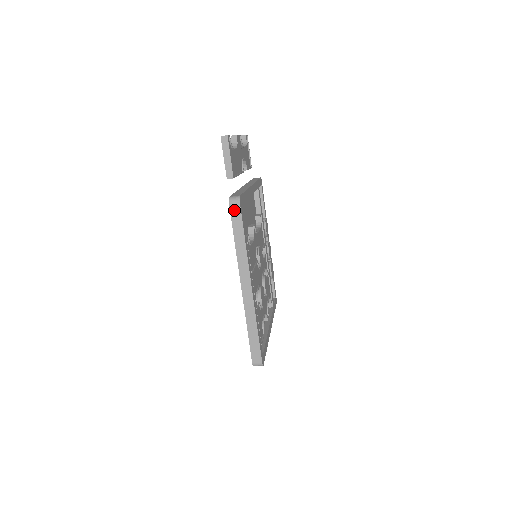
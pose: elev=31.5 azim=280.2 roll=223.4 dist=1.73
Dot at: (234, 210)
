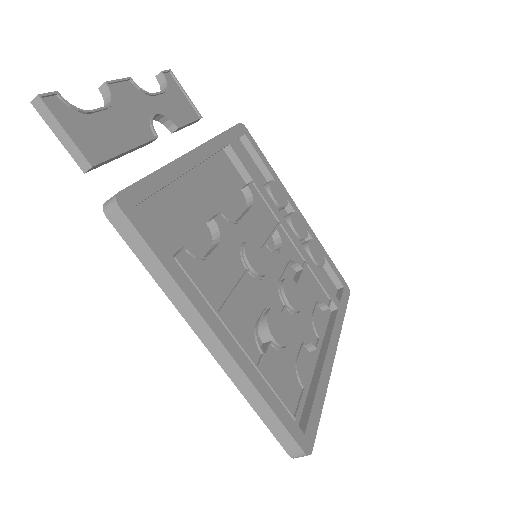
Dot at: (119, 223)
